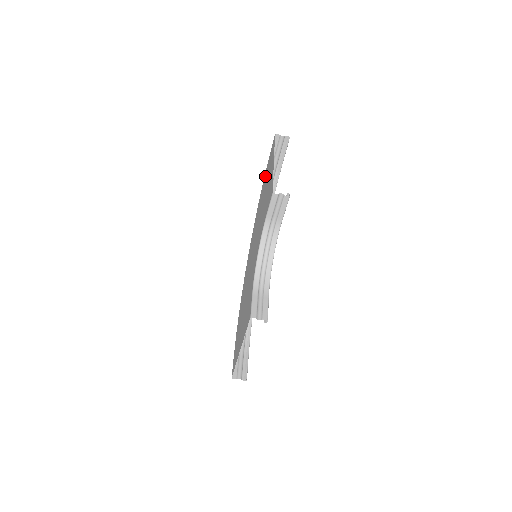
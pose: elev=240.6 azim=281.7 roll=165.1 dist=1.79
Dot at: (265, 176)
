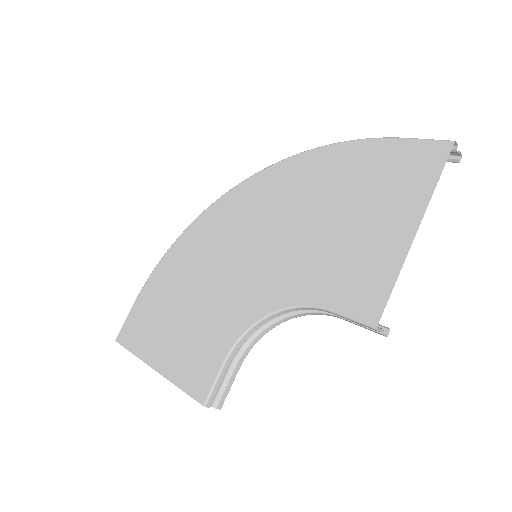
Dot at: (368, 155)
